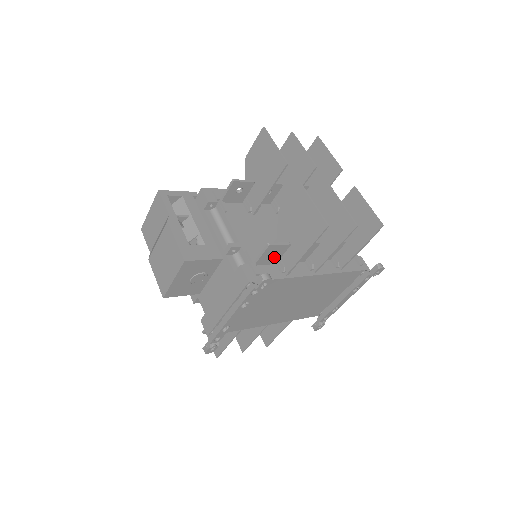
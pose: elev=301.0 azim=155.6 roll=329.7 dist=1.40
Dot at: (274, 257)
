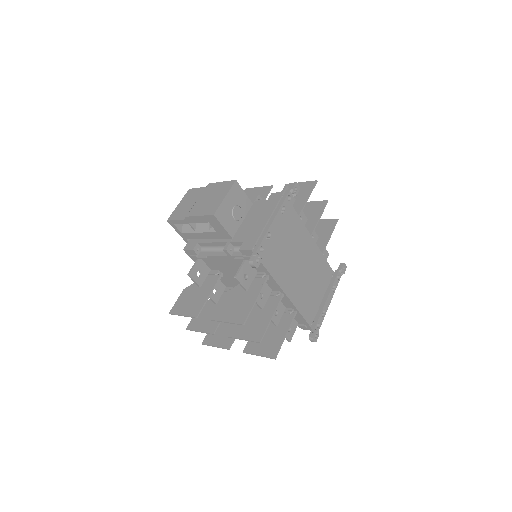
Dot at: occluded
